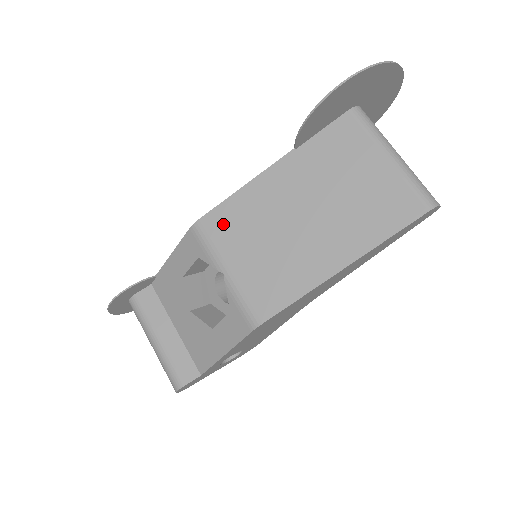
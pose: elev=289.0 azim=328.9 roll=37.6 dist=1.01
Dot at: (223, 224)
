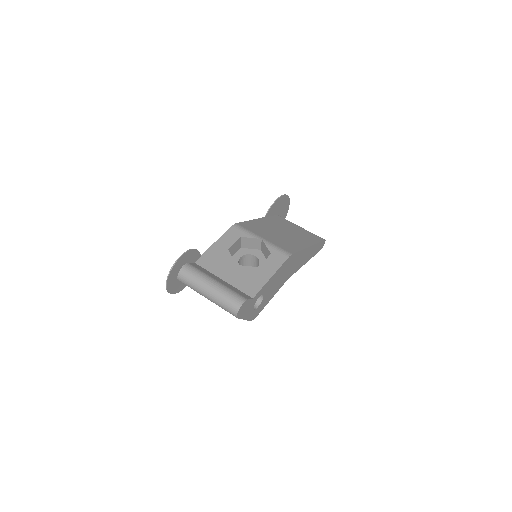
Dot at: (250, 227)
